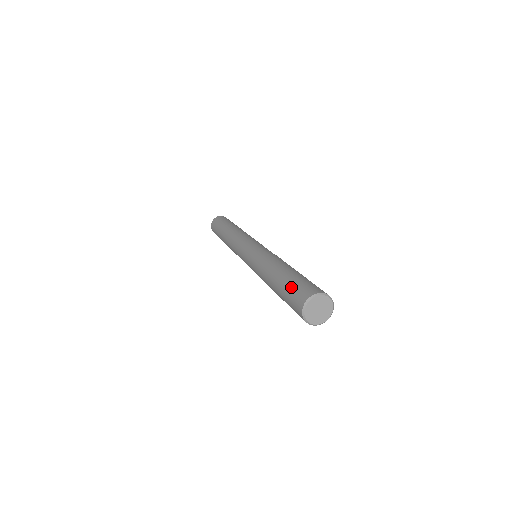
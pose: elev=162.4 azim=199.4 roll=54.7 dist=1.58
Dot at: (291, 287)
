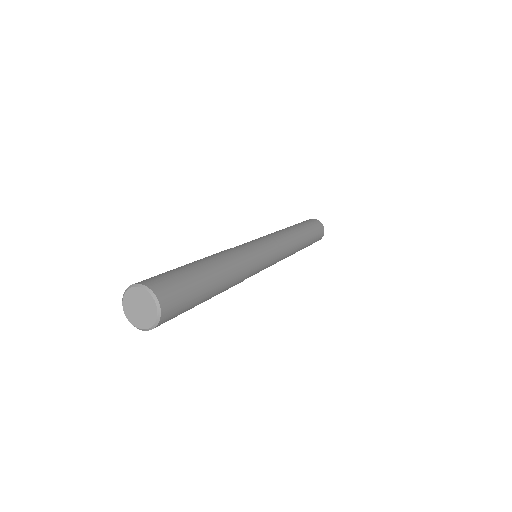
Dot at: occluded
